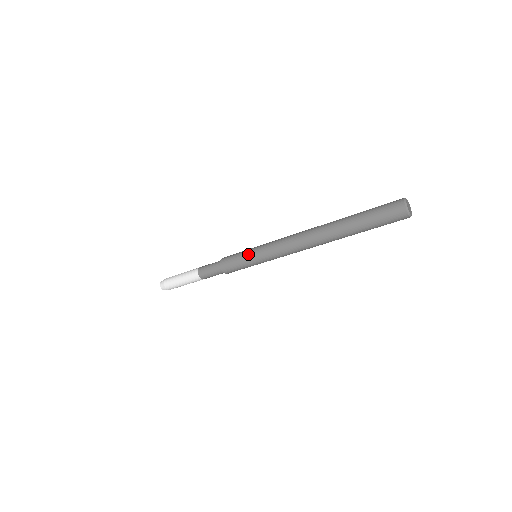
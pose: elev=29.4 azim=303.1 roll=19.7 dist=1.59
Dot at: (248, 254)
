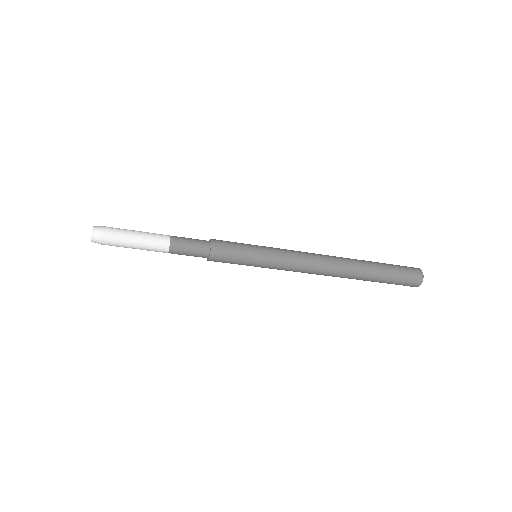
Dot at: (255, 246)
